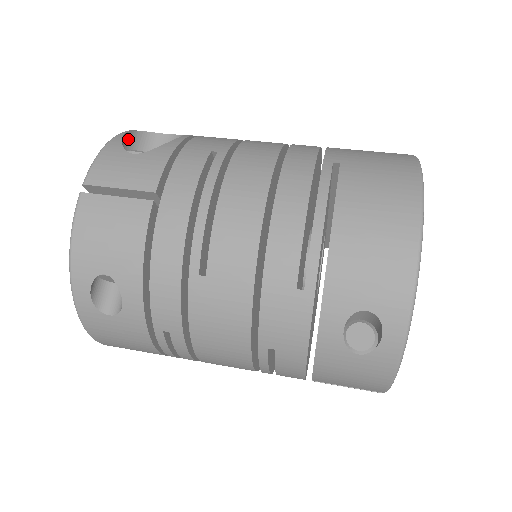
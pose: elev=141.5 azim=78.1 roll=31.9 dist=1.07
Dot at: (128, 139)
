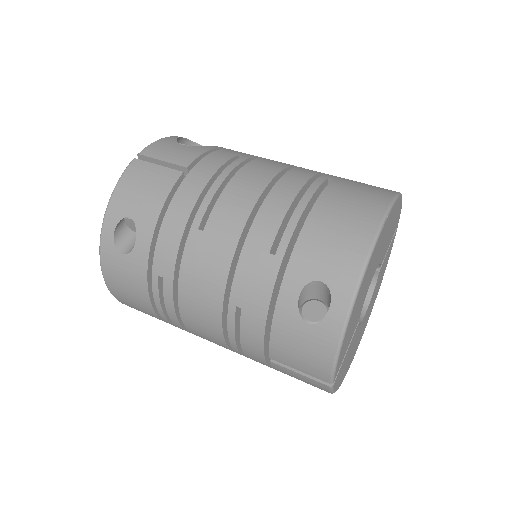
Dot at: (184, 143)
